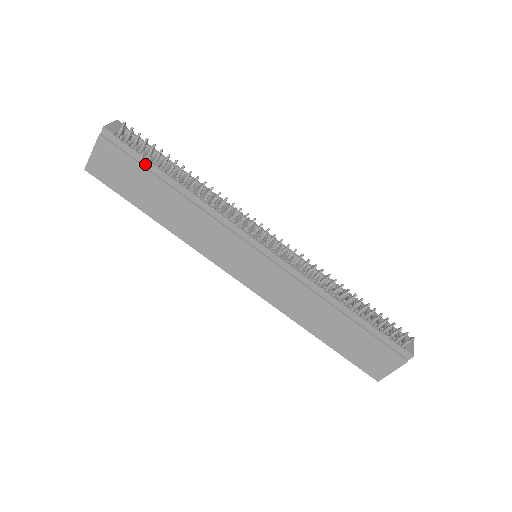
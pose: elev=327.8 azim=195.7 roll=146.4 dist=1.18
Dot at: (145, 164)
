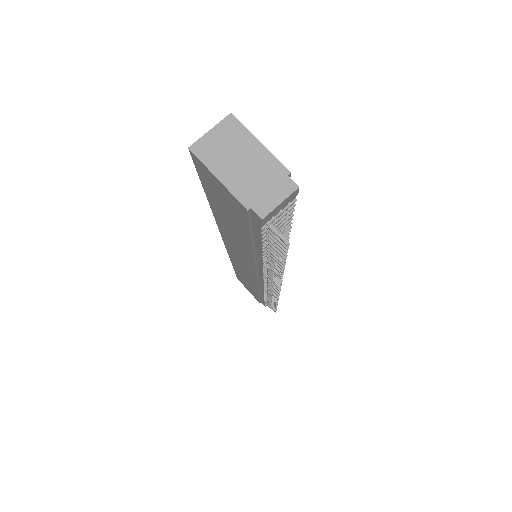
Dot at: (256, 238)
